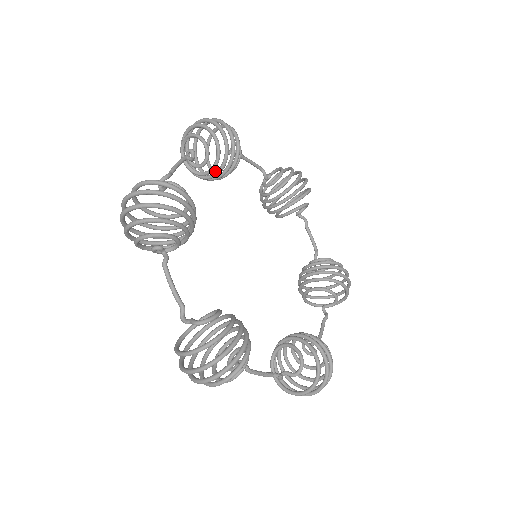
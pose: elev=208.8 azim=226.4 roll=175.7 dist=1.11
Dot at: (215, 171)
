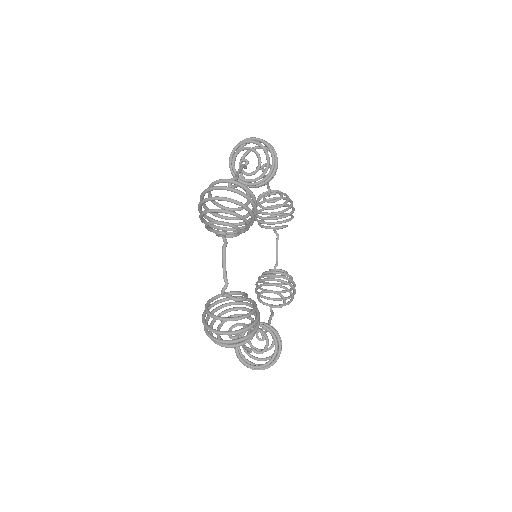
Dot at: occluded
